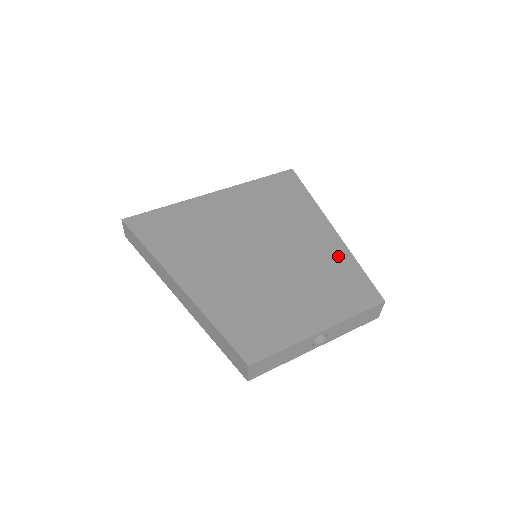
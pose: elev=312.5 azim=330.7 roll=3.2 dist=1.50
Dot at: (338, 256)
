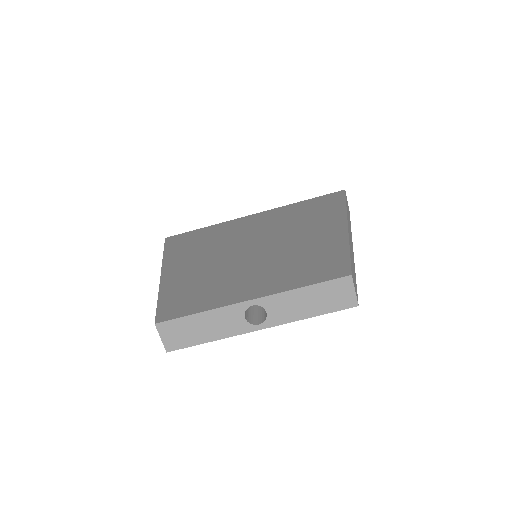
Dot at: (330, 243)
